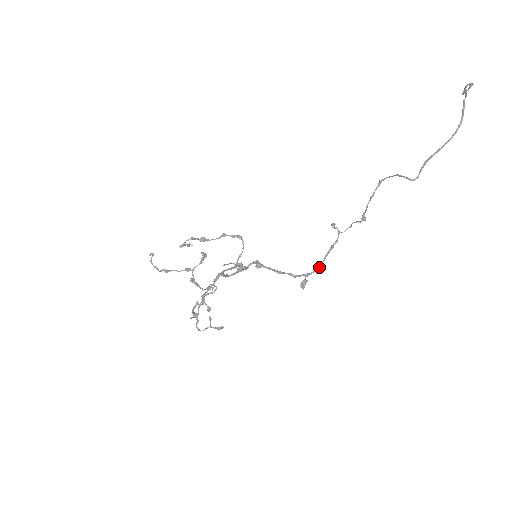
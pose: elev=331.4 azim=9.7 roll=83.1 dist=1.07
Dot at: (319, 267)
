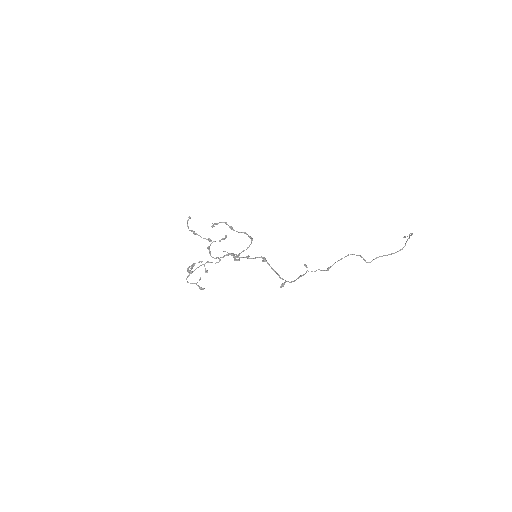
Dot at: occluded
